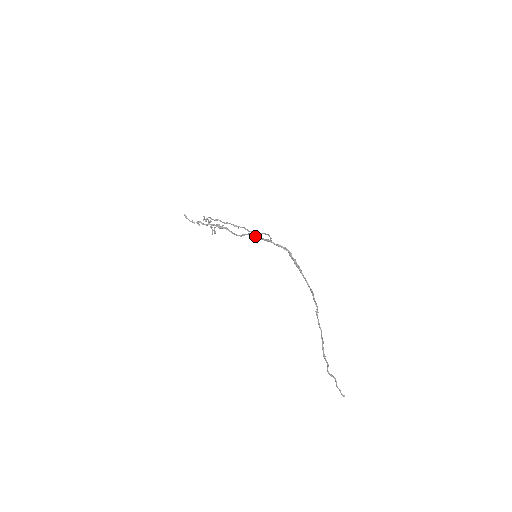
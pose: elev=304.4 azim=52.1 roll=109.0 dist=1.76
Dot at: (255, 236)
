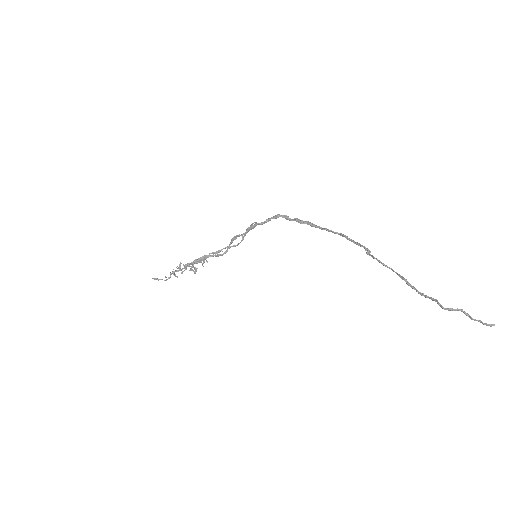
Dot at: (238, 235)
